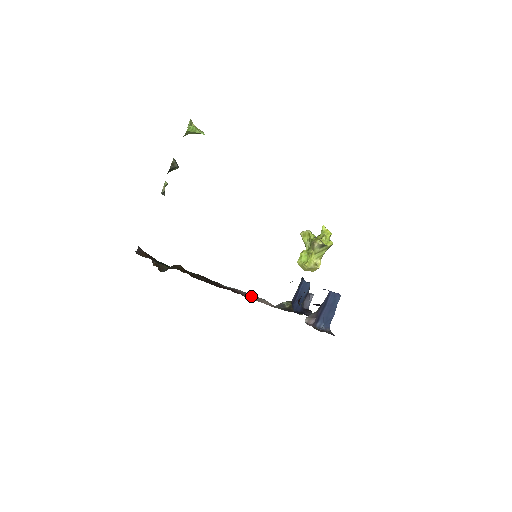
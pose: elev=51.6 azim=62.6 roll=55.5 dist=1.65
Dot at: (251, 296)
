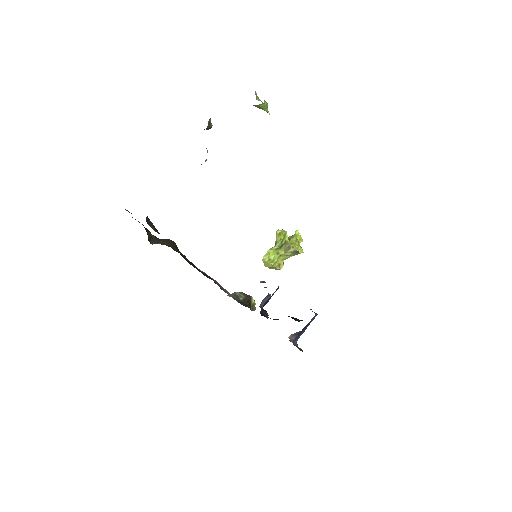
Dot at: (220, 286)
